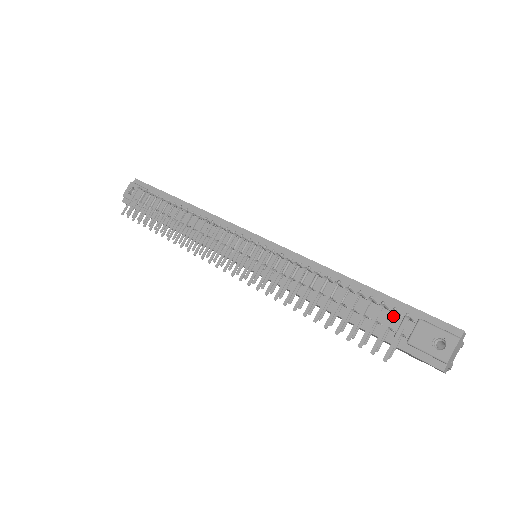
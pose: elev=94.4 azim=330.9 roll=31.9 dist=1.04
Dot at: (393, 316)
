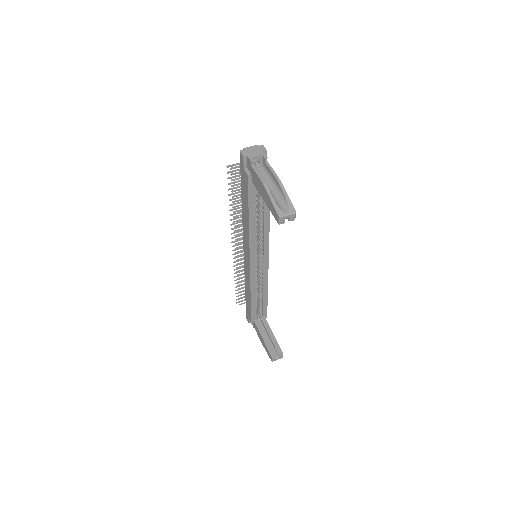
Dot at: occluded
